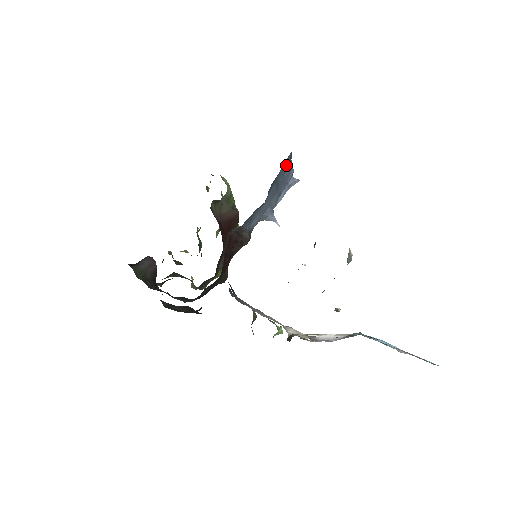
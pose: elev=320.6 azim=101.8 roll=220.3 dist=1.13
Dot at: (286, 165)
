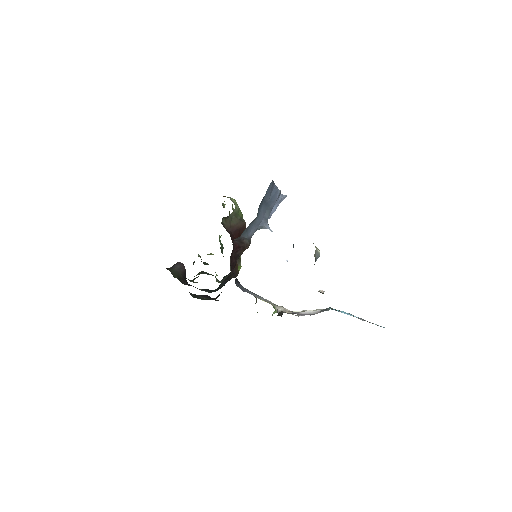
Dot at: (270, 189)
